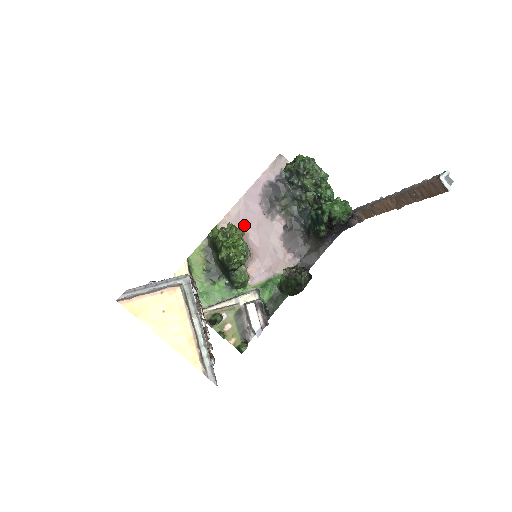
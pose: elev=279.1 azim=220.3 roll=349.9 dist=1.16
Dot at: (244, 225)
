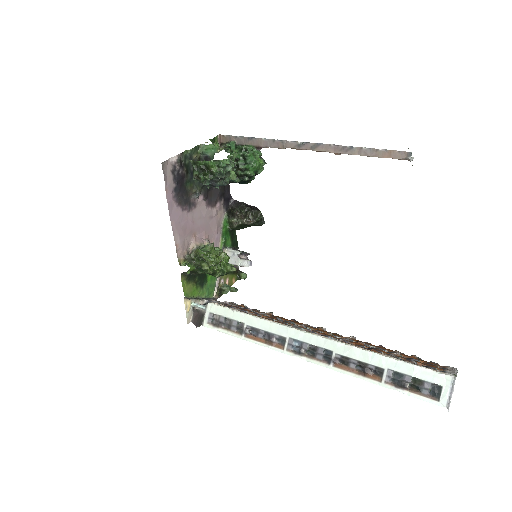
Dot at: (188, 235)
